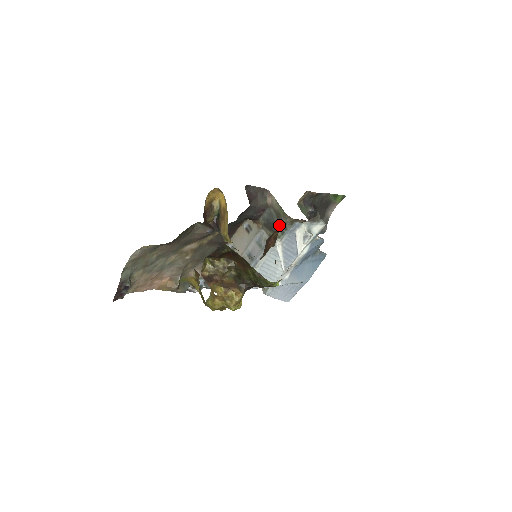
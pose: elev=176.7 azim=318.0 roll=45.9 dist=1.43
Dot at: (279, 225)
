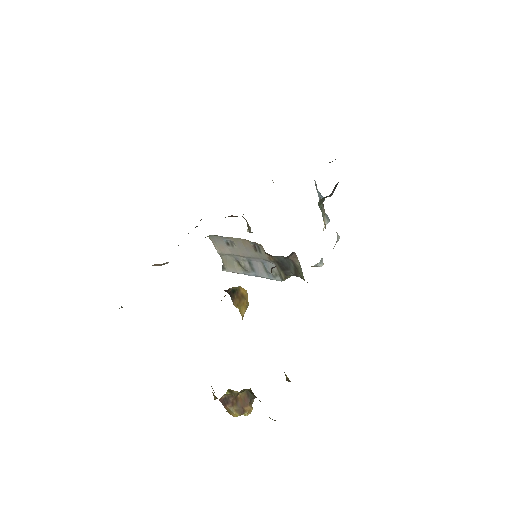
Dot at: (294, 274)
